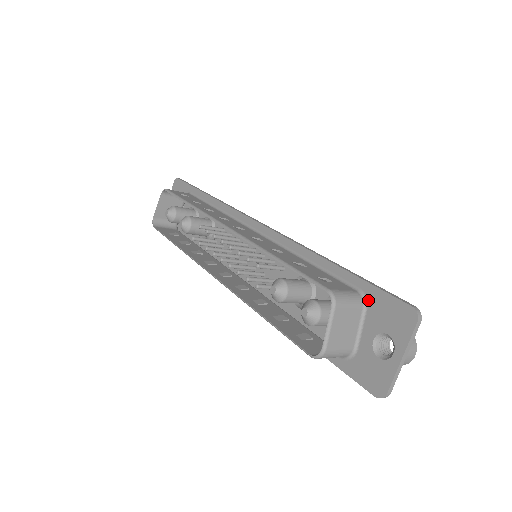
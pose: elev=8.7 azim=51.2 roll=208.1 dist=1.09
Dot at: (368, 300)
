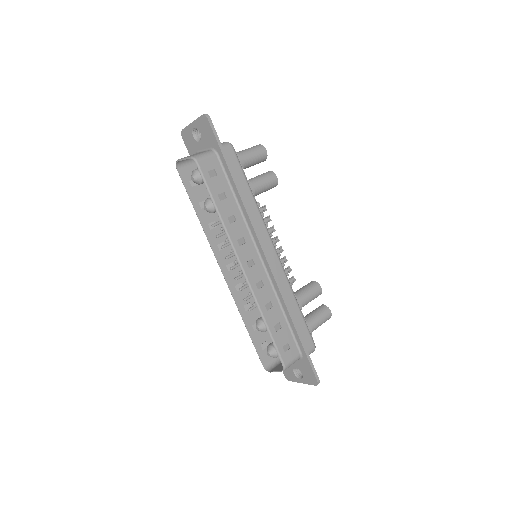
Dot at: (302, 359)
